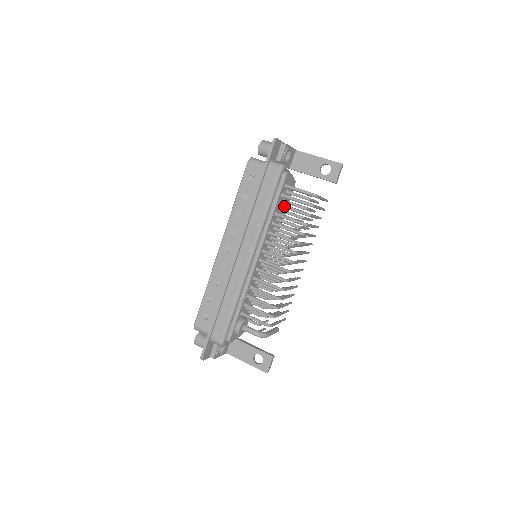
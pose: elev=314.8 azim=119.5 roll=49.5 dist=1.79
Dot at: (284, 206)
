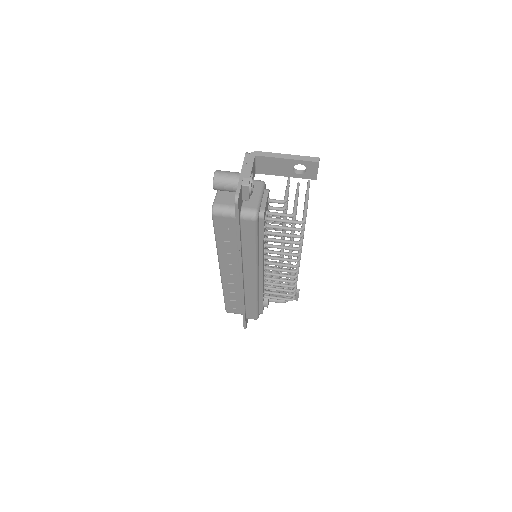
Dot at: occluded
